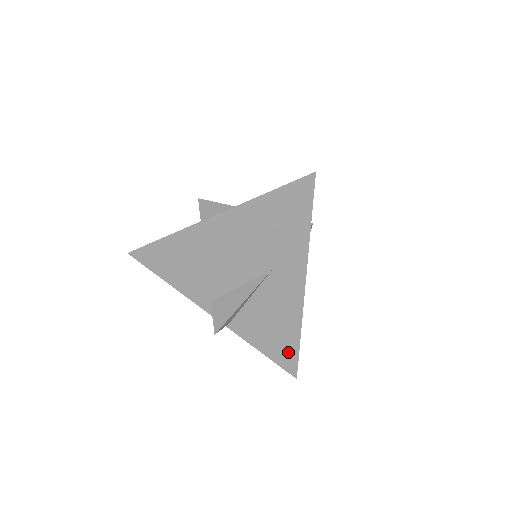
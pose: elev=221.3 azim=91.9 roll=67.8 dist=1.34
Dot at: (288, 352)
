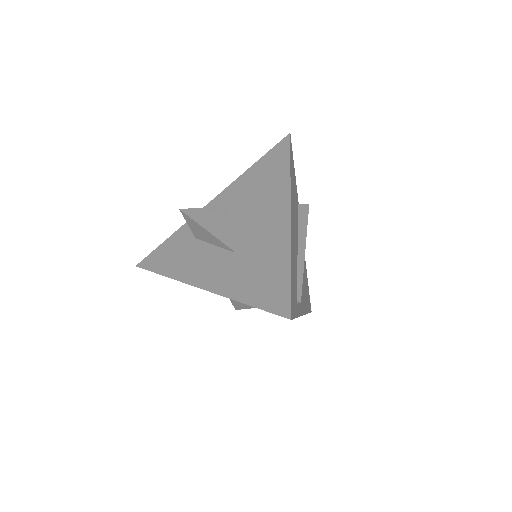
Dot at: occluded
